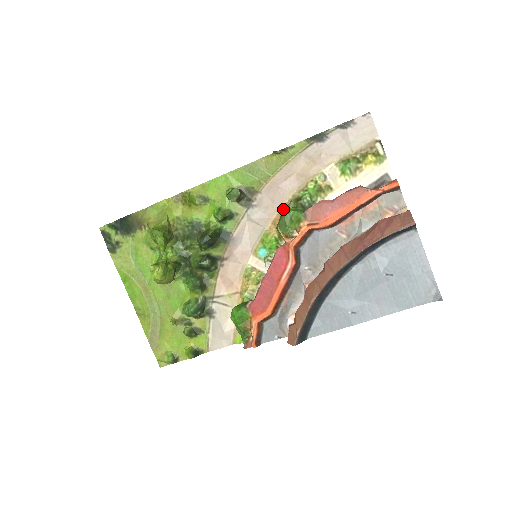
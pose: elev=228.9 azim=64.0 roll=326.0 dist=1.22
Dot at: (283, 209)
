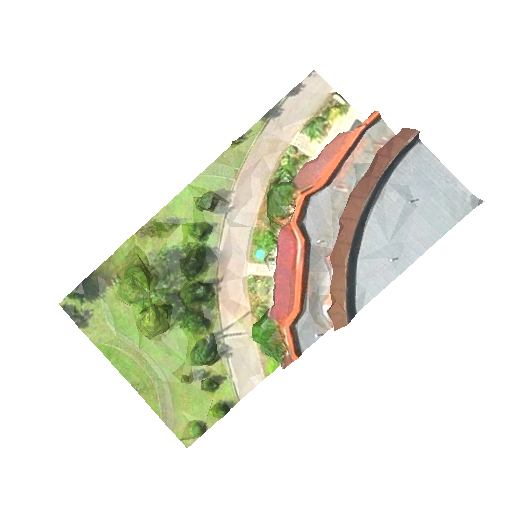
Dot at: (264, 199)
